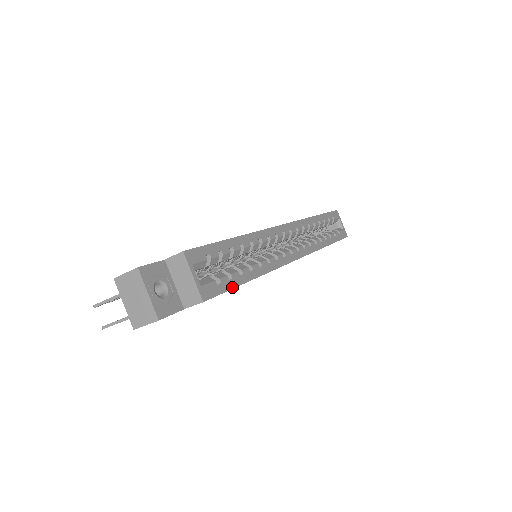
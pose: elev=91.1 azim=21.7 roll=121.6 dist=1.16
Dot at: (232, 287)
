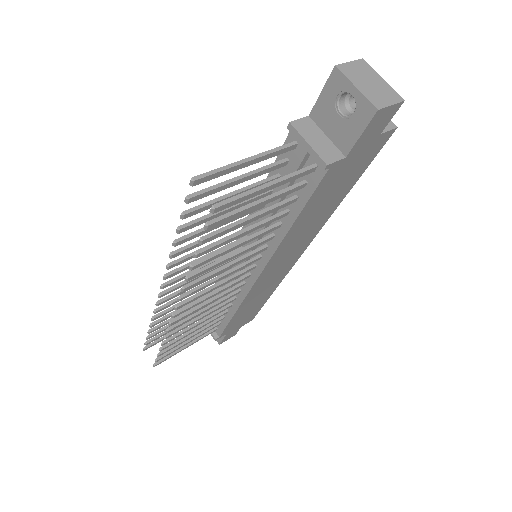
Dot at: (367, 165)
